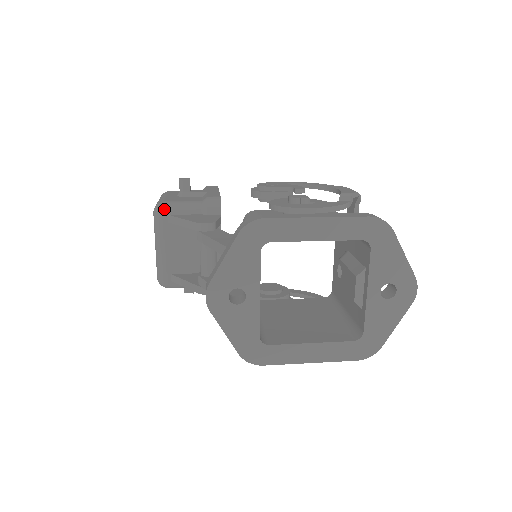
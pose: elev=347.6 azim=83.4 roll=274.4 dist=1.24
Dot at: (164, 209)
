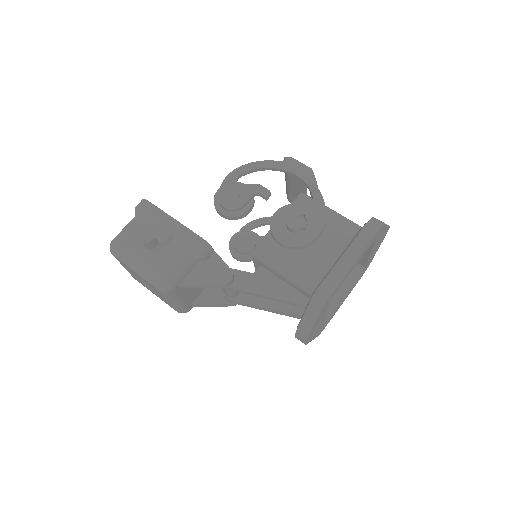
Dot at: (173, 286)
